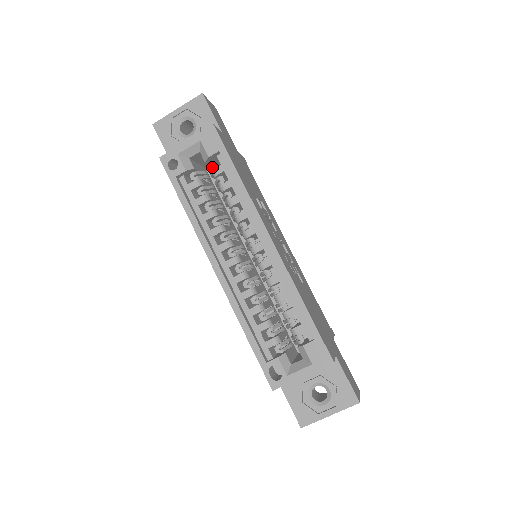
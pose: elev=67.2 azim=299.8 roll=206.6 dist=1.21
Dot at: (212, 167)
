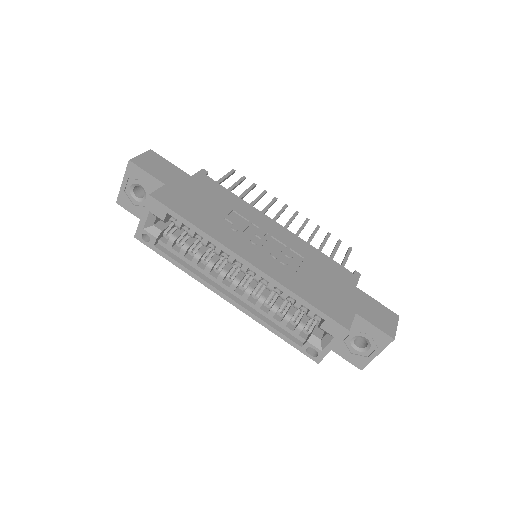
Dot at: (173, 222)
